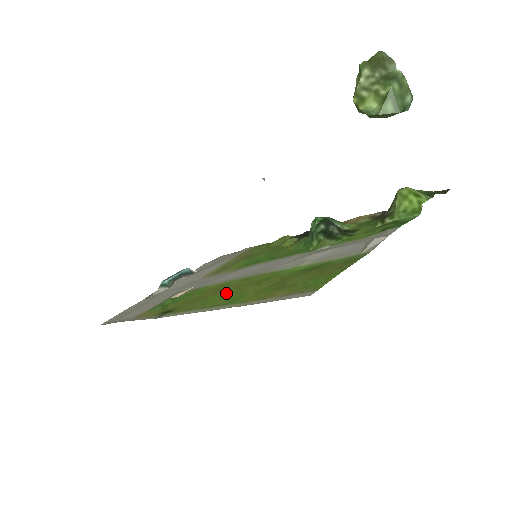
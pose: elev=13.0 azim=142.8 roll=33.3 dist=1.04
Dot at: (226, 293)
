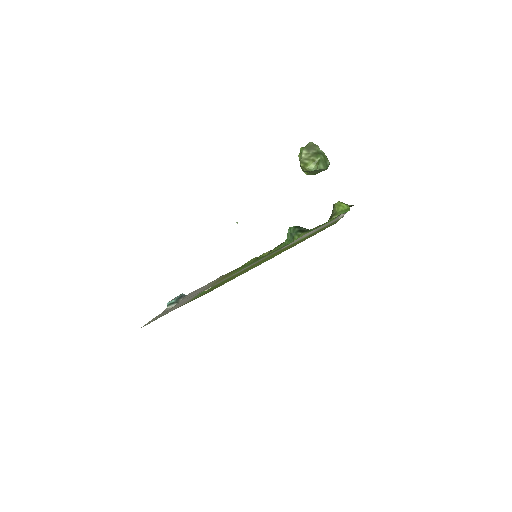
Dot at: (262, 261)
